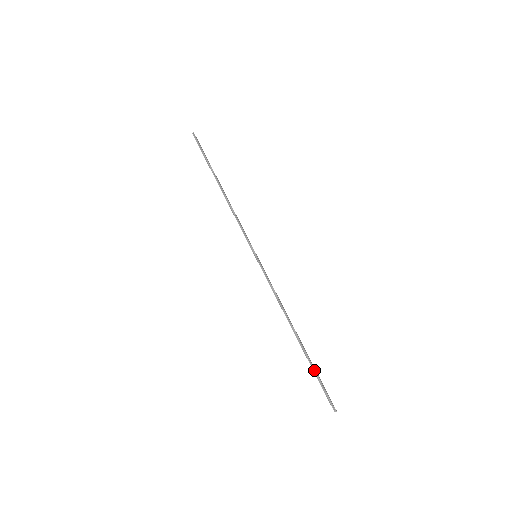
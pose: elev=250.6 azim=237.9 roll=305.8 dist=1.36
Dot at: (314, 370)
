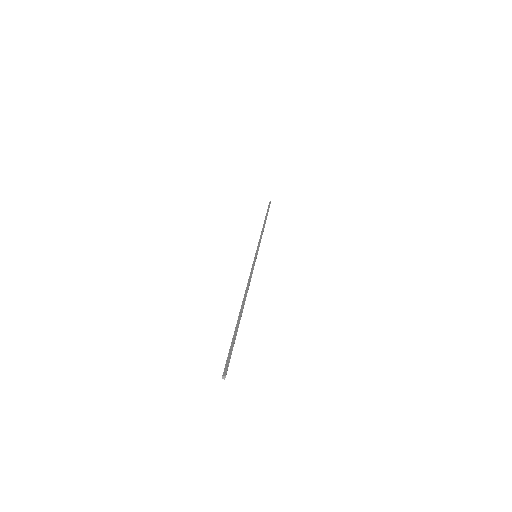
Dot at: (235, 334)
